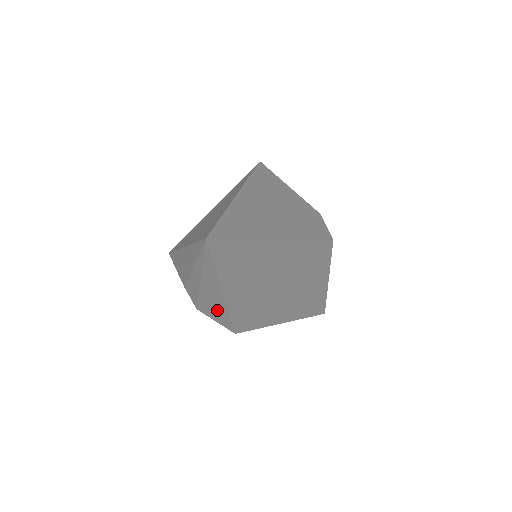
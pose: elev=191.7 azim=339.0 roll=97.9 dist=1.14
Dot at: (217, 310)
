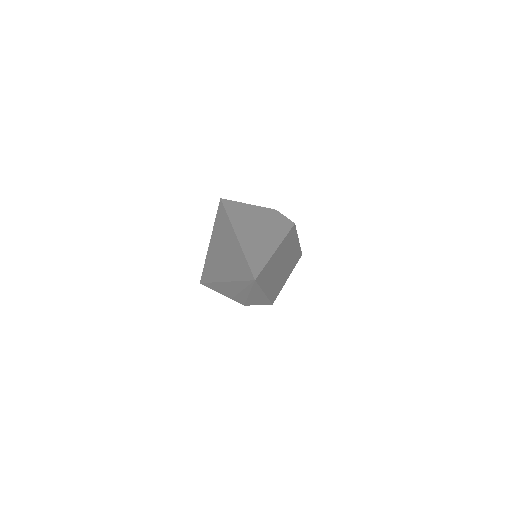
Dot at: (260, 301)
